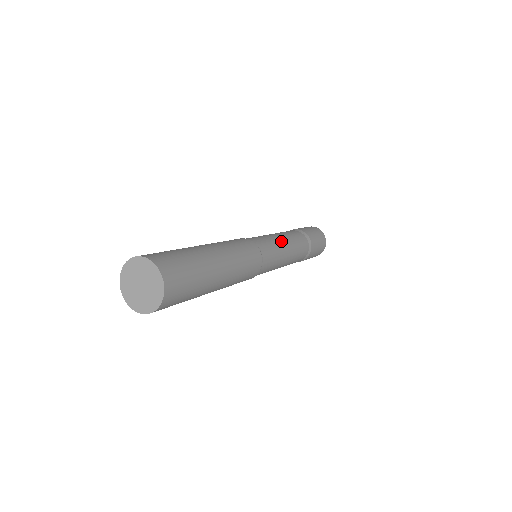
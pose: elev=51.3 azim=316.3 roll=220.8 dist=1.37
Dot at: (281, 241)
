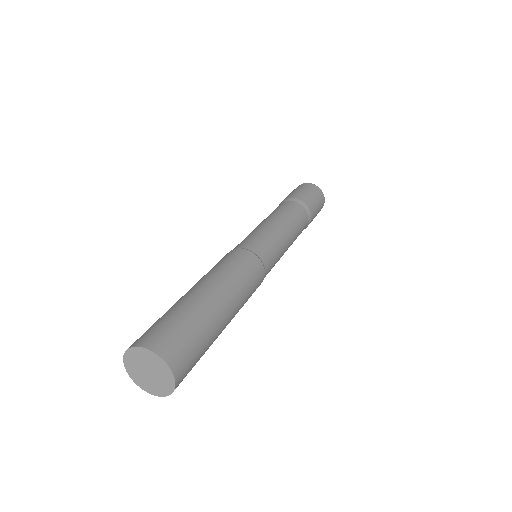
Dot at: (283, 234)
